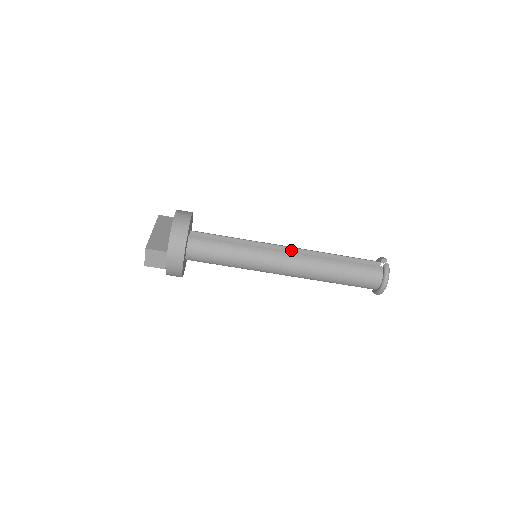
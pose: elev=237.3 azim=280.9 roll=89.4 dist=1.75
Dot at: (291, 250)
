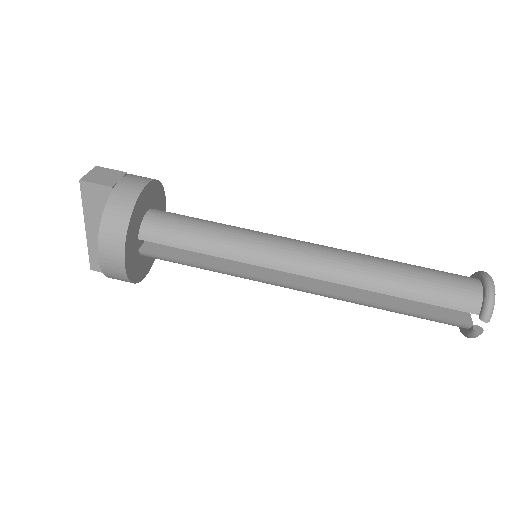
Dot at: occluded
